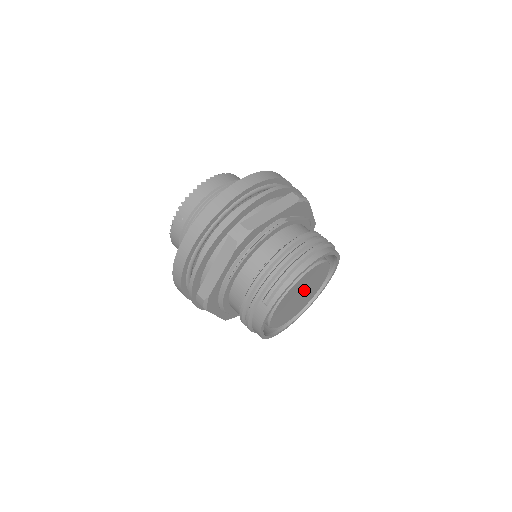
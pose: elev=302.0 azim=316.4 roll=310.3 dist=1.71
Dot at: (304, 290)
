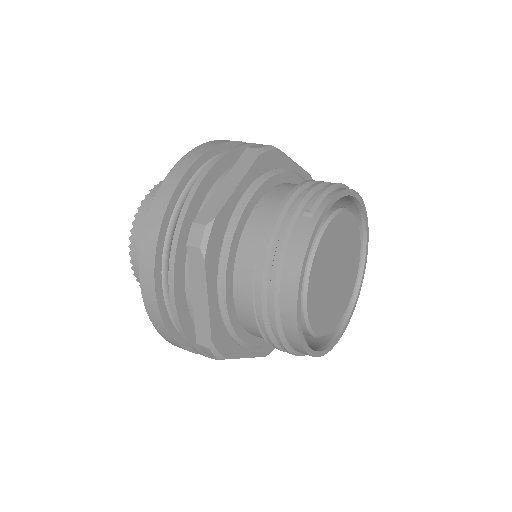
Dot at: (340, 266)
